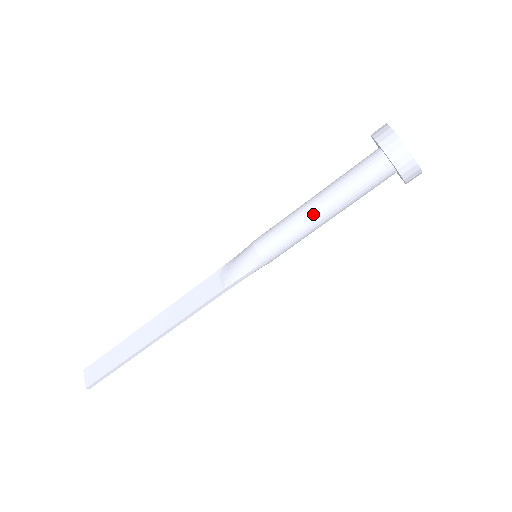
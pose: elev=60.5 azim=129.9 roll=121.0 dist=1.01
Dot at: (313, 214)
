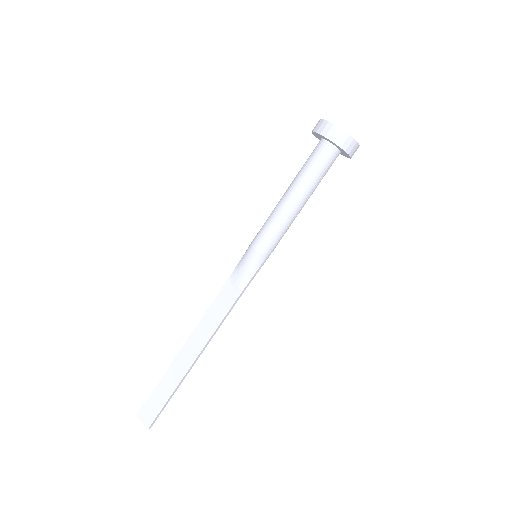
Dot at: (293, 206)
